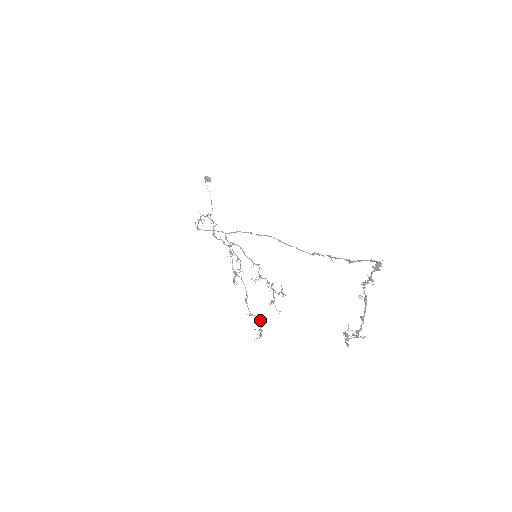
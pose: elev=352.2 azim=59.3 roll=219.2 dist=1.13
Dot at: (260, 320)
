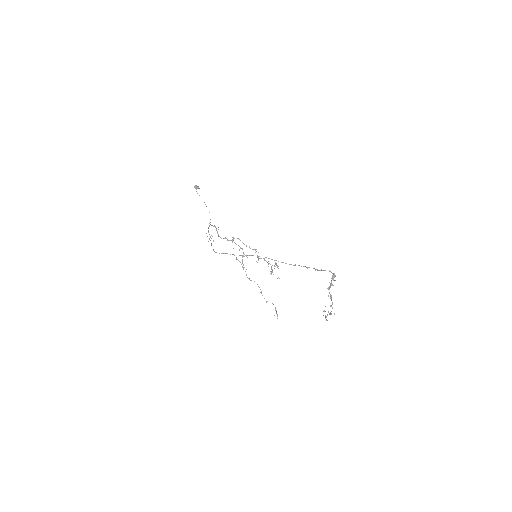
Dot at: (273, 304)
